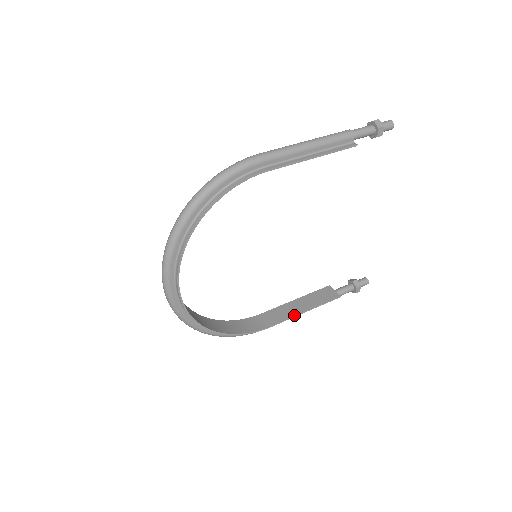
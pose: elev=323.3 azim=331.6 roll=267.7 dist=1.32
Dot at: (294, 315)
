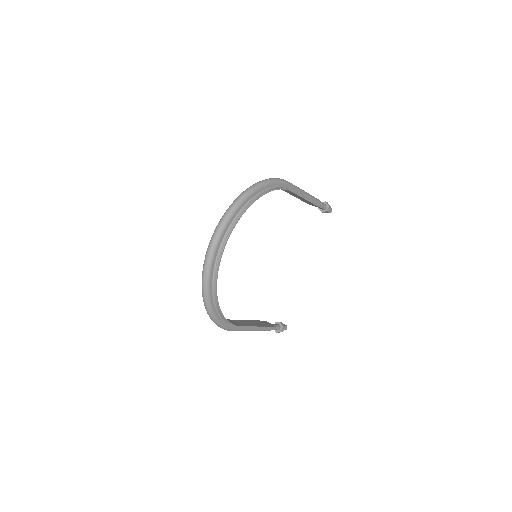
Dot at: (253, 326)
